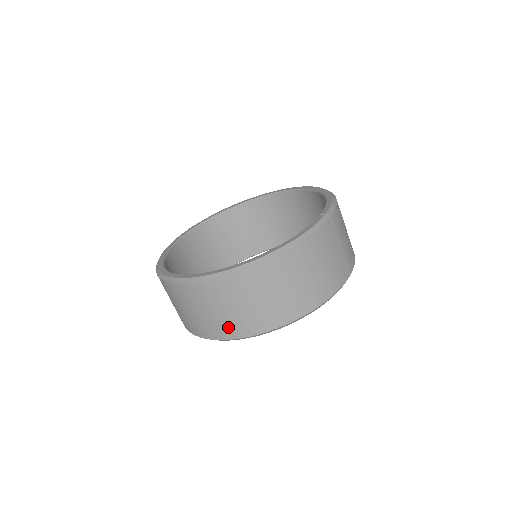
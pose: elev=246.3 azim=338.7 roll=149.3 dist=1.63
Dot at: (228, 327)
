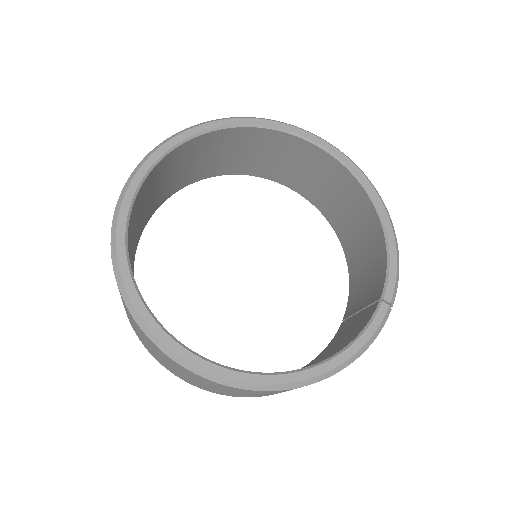
Dot at: (212, 390)
